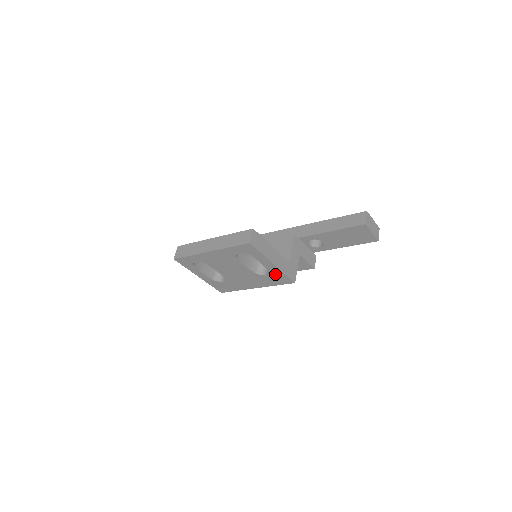
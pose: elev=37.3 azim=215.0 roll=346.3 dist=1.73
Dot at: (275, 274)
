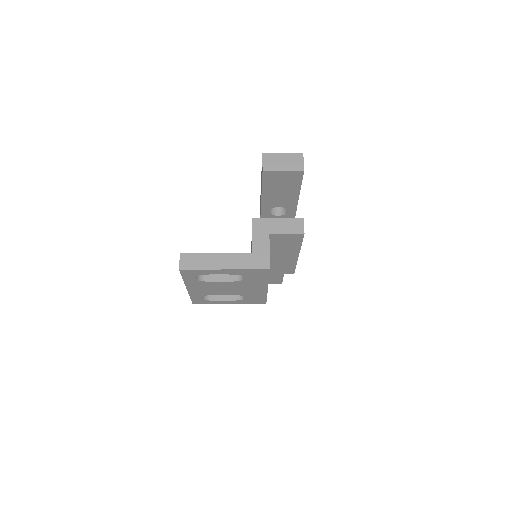
Dot at: (245, 273)
